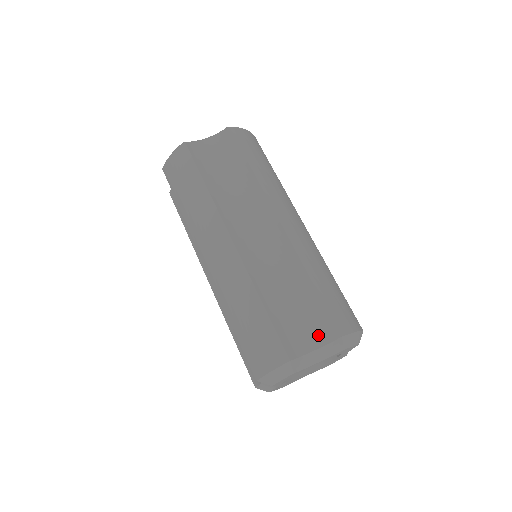
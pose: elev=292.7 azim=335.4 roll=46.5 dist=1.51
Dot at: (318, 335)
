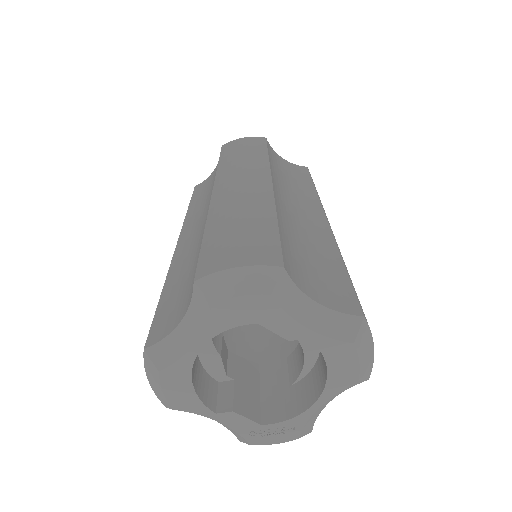
Dot at: (189, 299)
